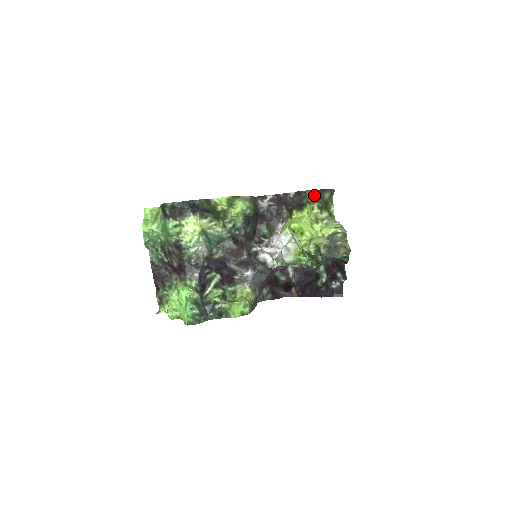
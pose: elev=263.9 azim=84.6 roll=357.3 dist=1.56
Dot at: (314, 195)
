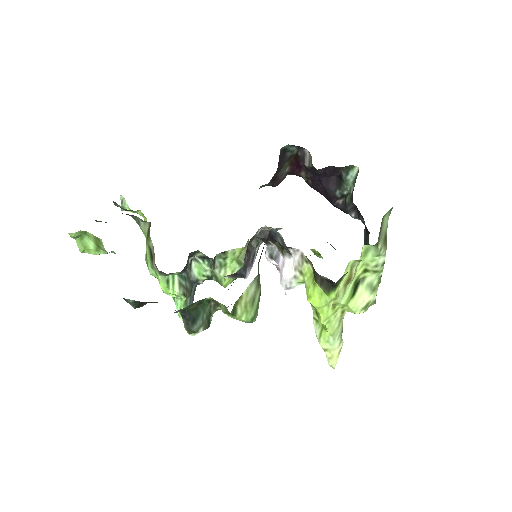
Dot at: occluded
